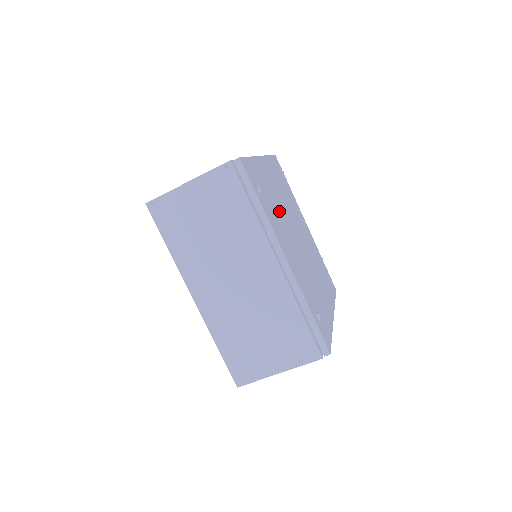
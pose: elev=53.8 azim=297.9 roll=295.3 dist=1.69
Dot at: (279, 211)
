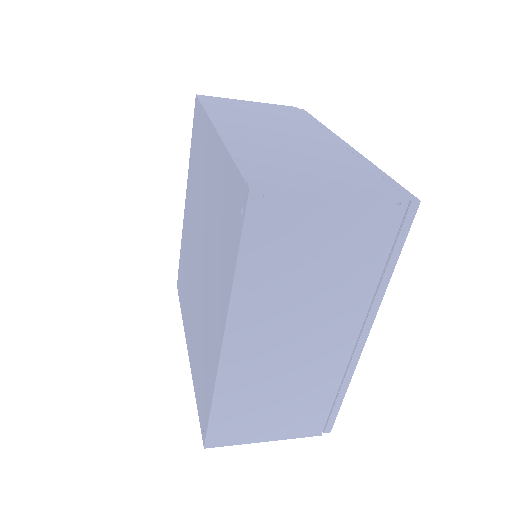
Dot at: occluded
